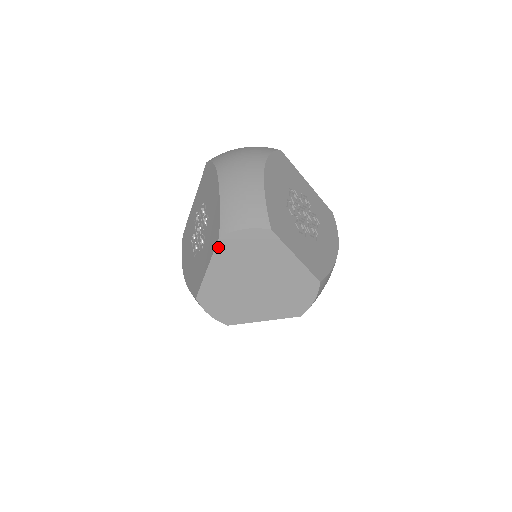
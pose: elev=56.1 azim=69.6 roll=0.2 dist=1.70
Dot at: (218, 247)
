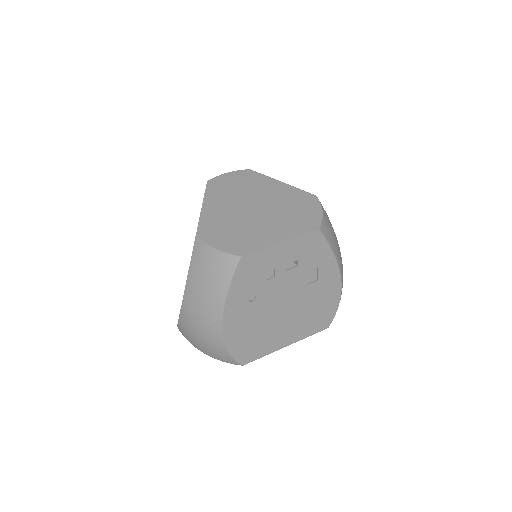
Dot at: (208, 188)
